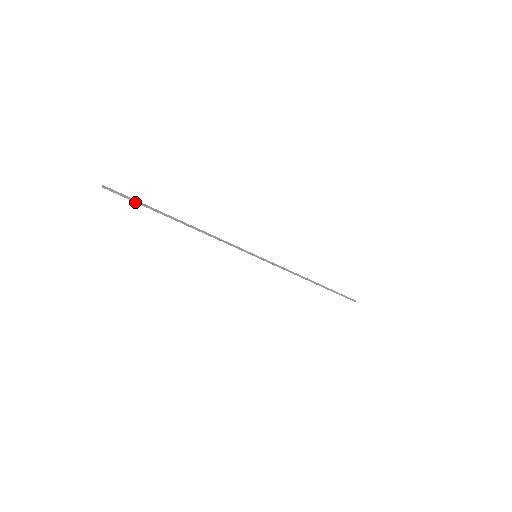
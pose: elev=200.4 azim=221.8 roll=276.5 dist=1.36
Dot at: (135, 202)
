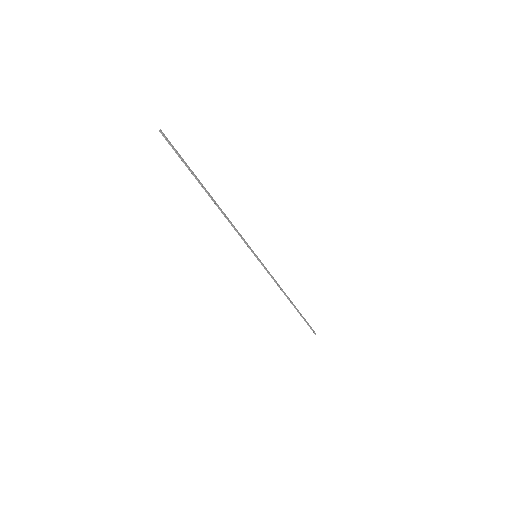
Dot at: (180, 158)
